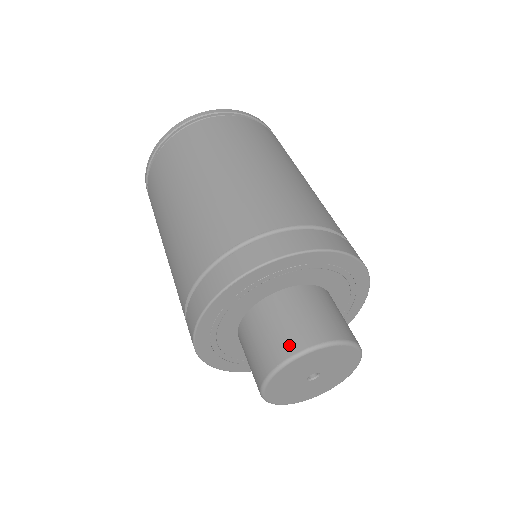
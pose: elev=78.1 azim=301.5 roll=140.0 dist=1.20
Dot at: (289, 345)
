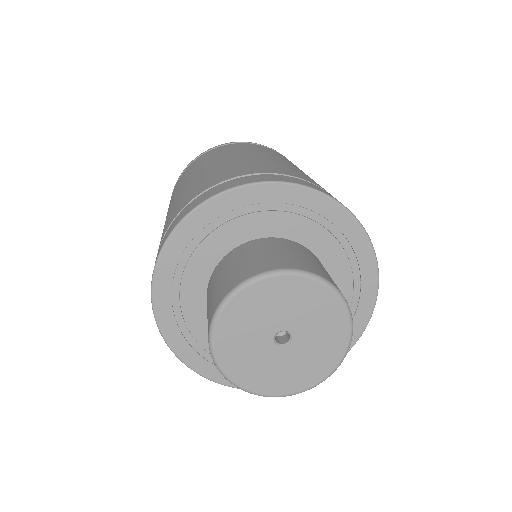
Dot at: (235, 279)
